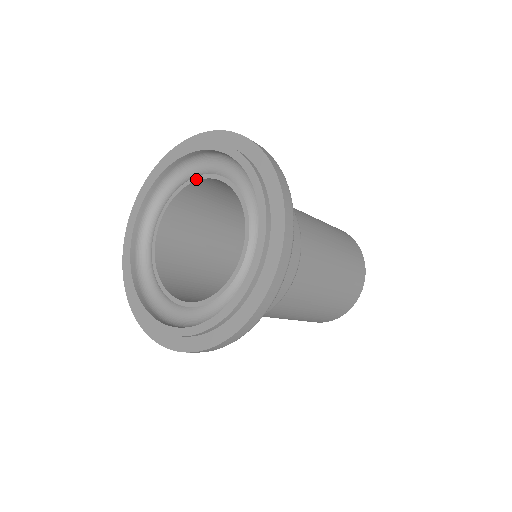
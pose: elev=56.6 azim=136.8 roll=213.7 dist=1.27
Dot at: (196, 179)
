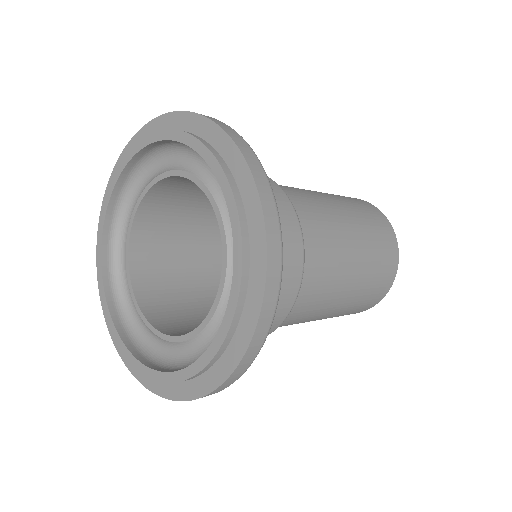
Dot at: (130, 228)
